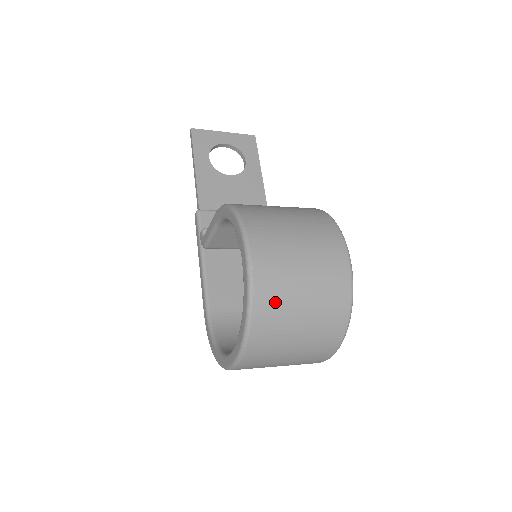
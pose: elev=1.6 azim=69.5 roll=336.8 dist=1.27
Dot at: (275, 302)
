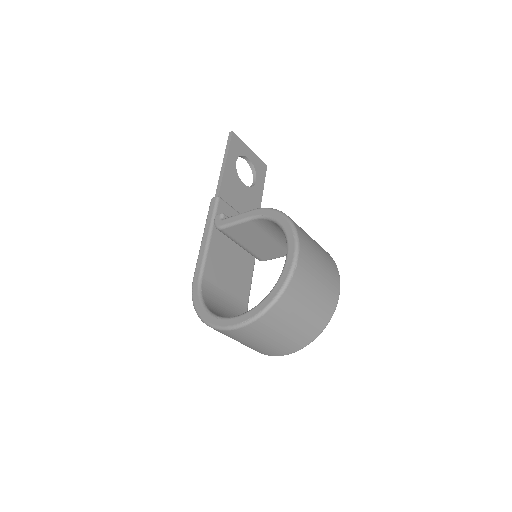
Dot at: (297, 296)
